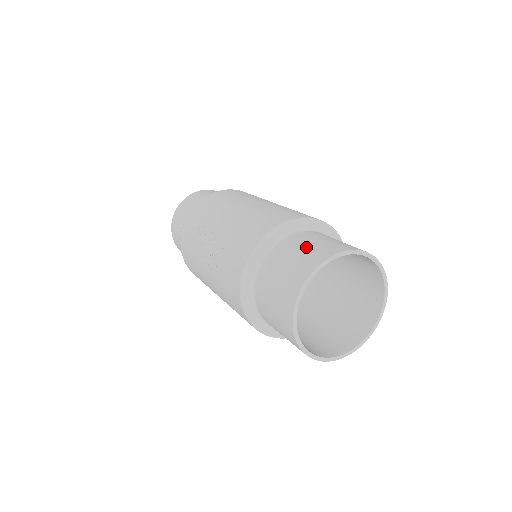
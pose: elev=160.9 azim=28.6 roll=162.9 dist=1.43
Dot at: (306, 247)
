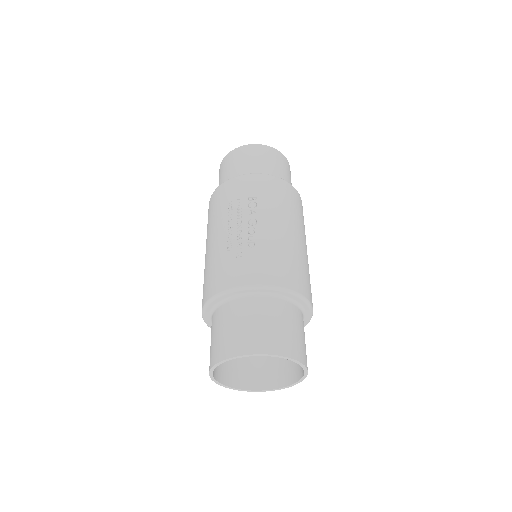
Dot at: (288, 329)
